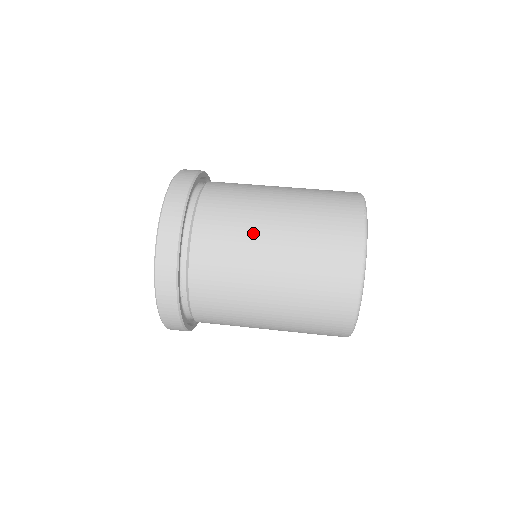
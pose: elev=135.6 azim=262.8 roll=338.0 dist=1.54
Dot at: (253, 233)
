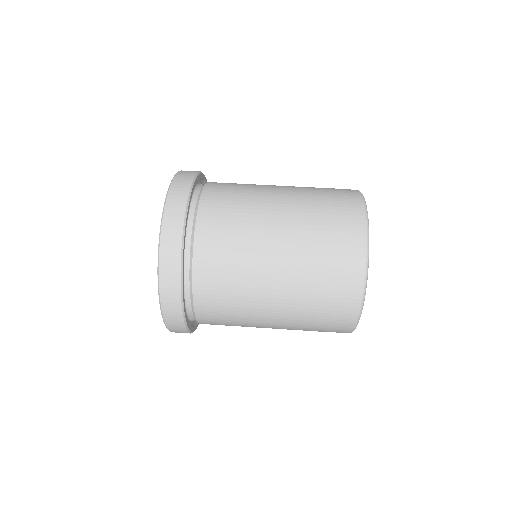
Dot at: (253, 297)
